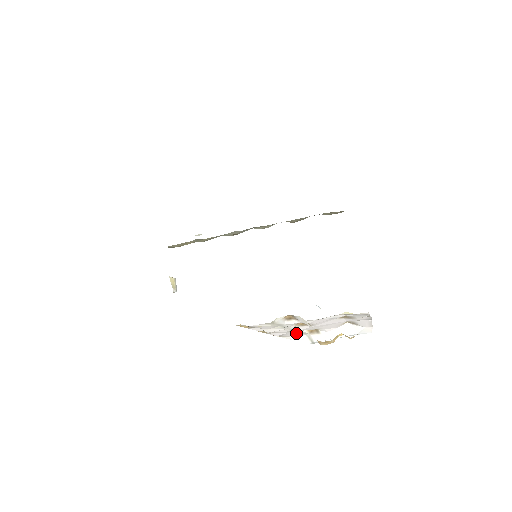
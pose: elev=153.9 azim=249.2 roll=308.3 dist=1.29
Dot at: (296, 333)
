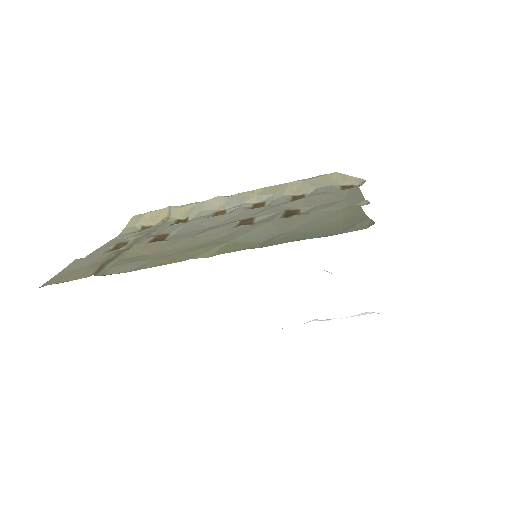
Dot at: occluded
